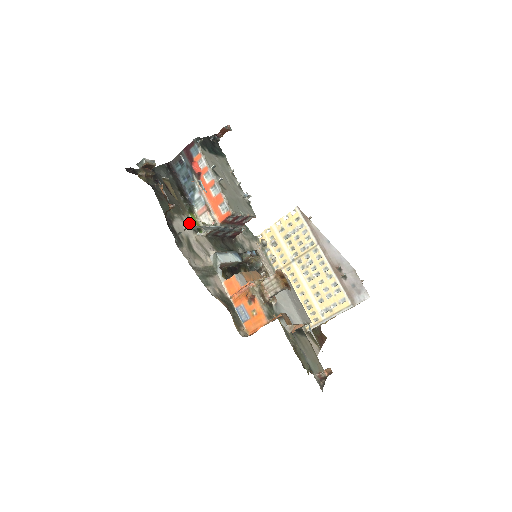
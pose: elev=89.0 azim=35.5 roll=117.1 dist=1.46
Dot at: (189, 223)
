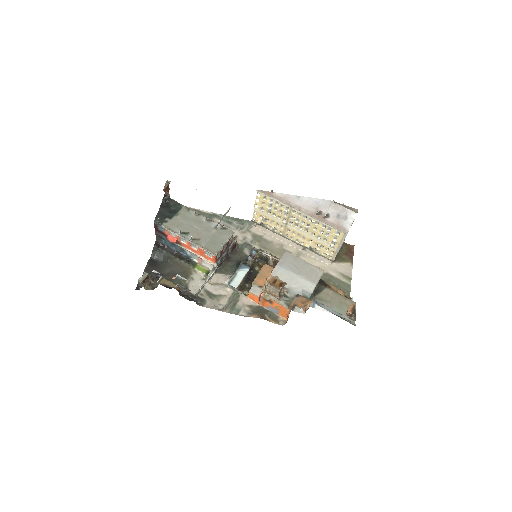
Dot at: (199, 277)
